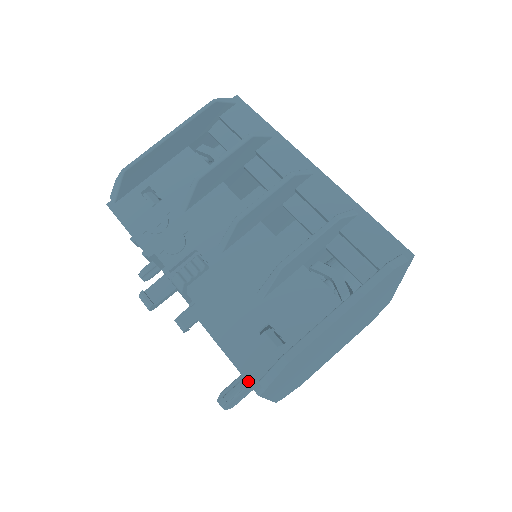
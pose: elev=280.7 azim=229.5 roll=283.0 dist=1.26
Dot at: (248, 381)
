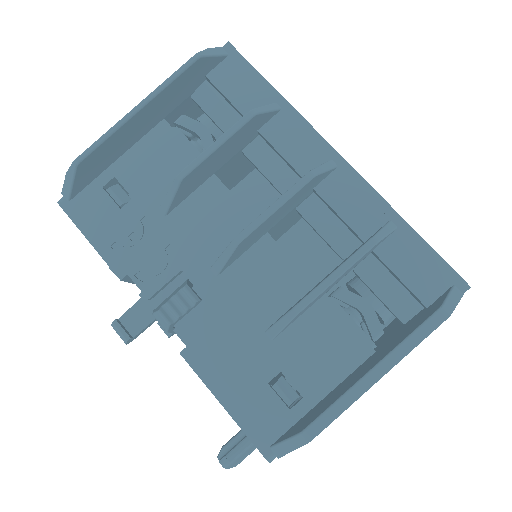
Dot at: (257, 446)
